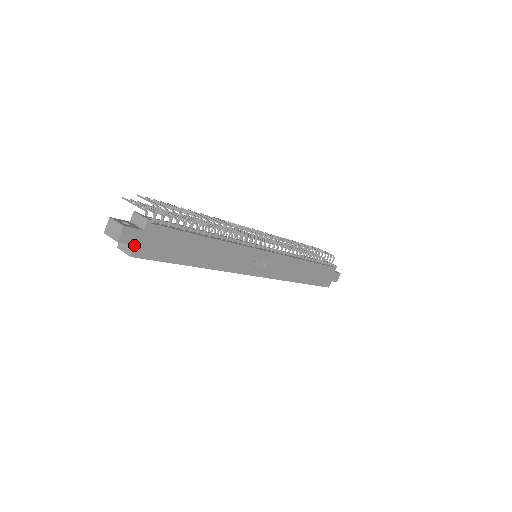
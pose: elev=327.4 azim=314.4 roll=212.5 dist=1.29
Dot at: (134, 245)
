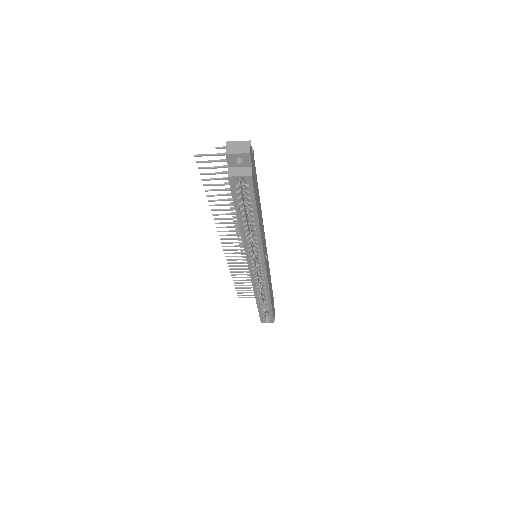
Dot at: (252, 166)
